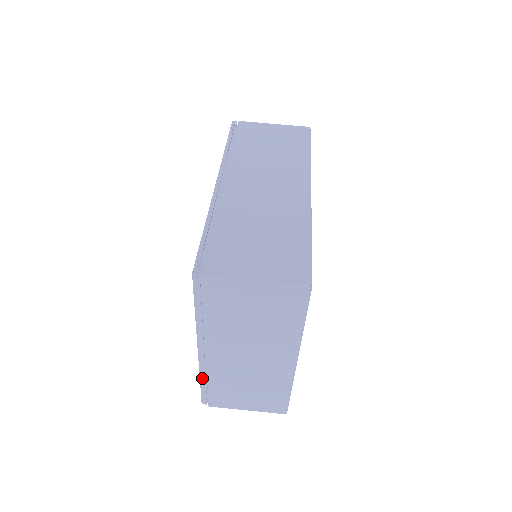
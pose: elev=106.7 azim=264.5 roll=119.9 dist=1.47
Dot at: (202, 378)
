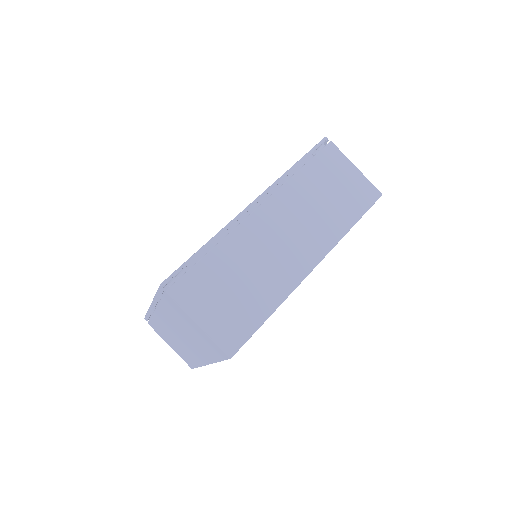
Dot at: (149, 313)
